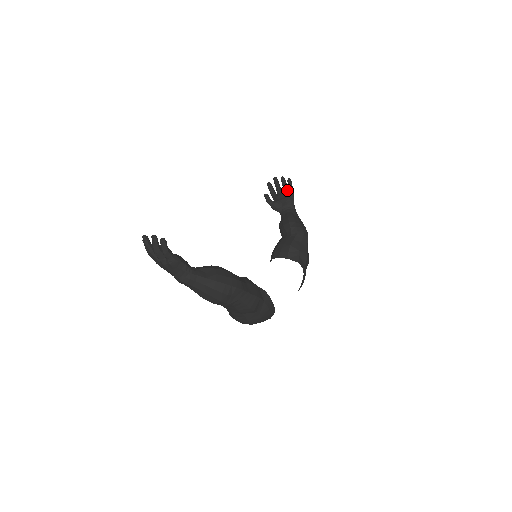
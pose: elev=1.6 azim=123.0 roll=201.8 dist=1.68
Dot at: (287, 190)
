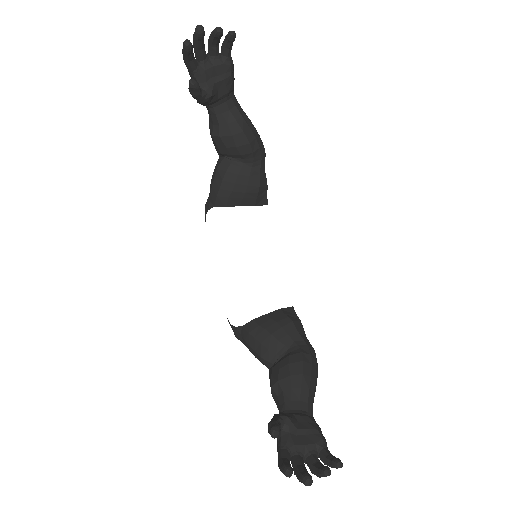
Dot at: occluded
